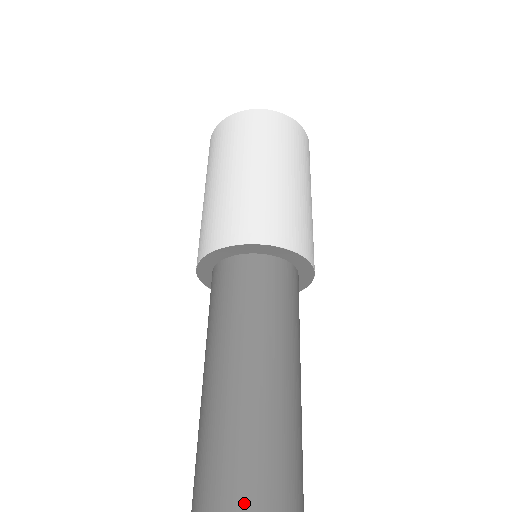
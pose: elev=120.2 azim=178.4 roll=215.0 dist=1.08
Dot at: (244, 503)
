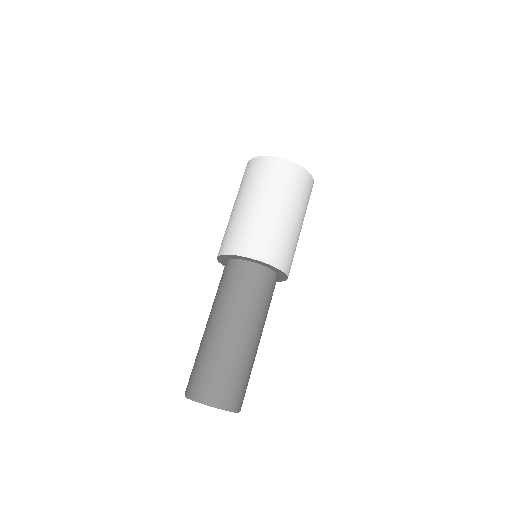
Dot at: (212, 395)
